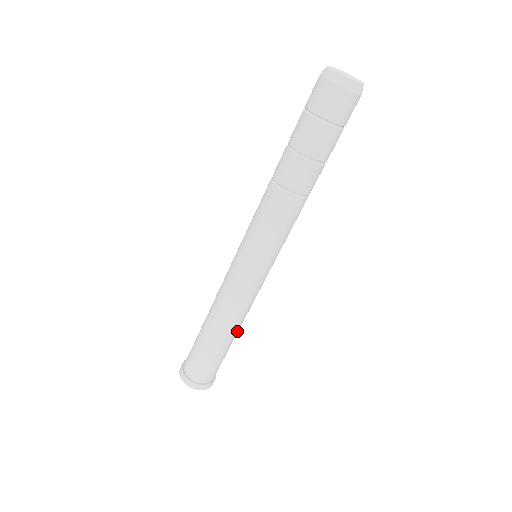
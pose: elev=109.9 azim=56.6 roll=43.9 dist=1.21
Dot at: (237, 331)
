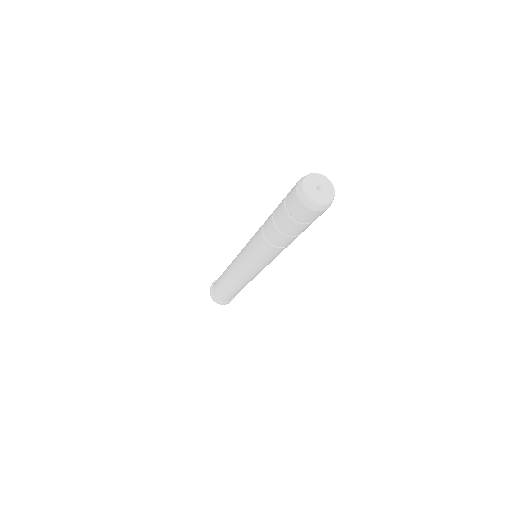
Dot at: occluded
